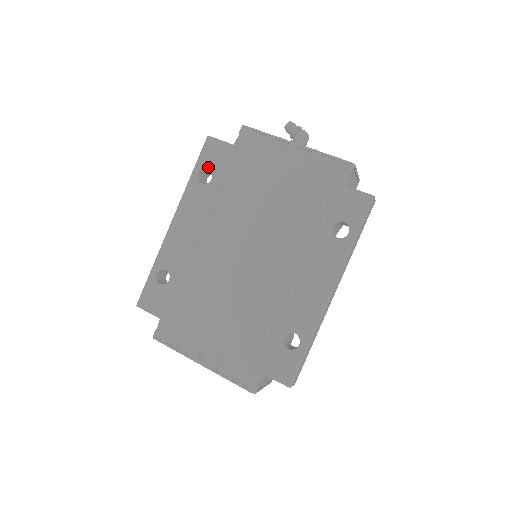
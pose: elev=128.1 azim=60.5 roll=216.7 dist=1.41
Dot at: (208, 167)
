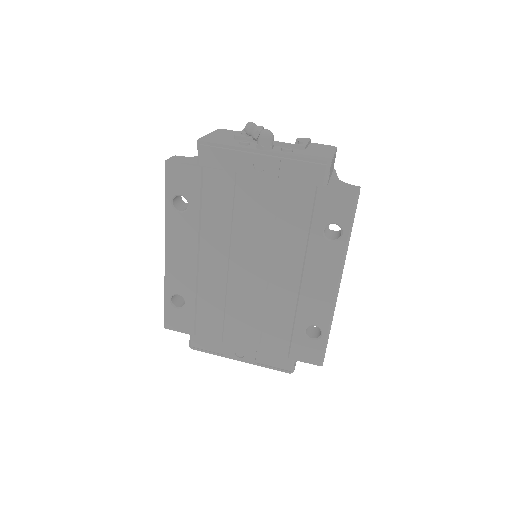
Dot at: (179, 194)
